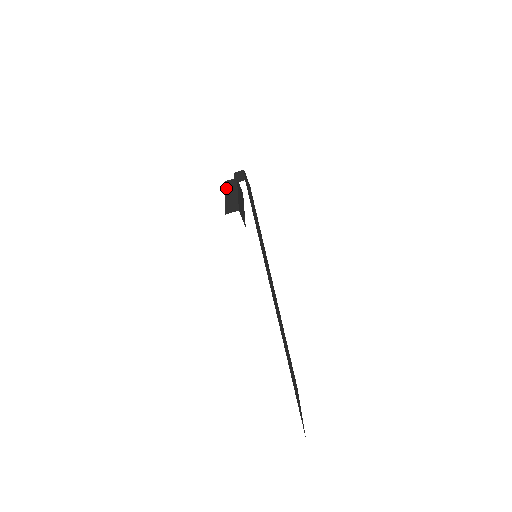
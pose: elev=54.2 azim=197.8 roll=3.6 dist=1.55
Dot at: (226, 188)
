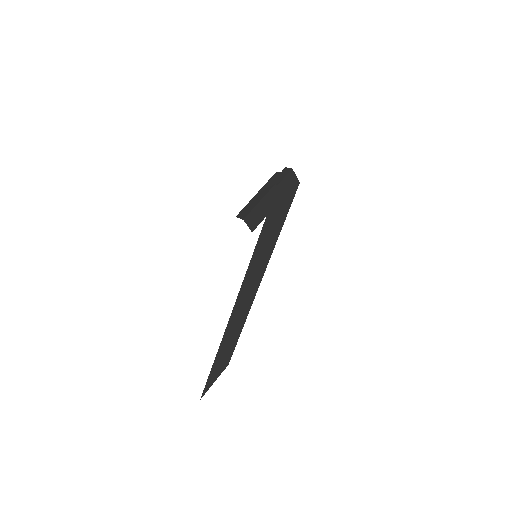
Dot at: (267, 182)
